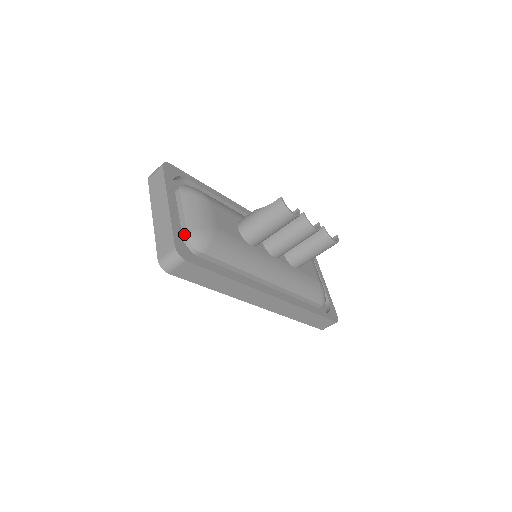
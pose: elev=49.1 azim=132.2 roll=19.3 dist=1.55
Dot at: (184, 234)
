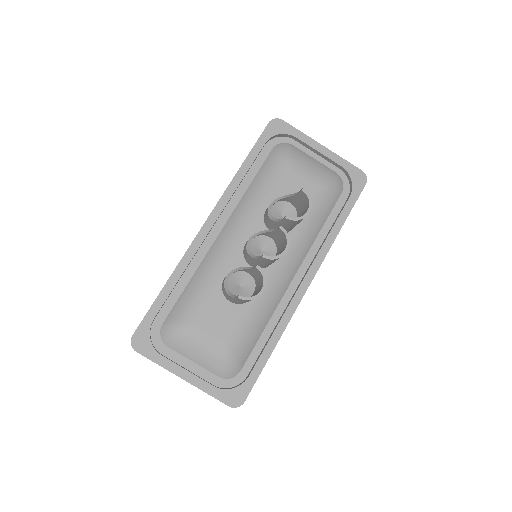
Dot at: (216, 376)
